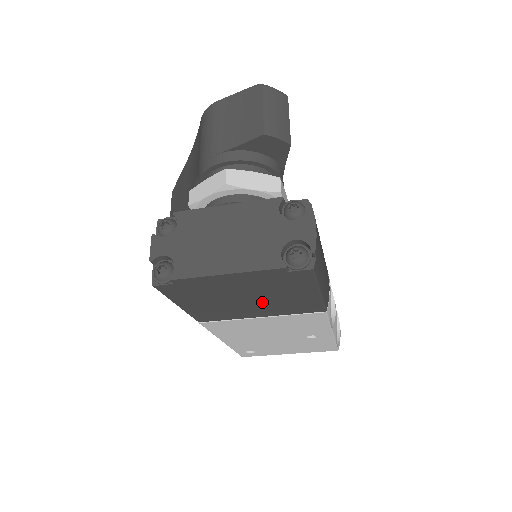
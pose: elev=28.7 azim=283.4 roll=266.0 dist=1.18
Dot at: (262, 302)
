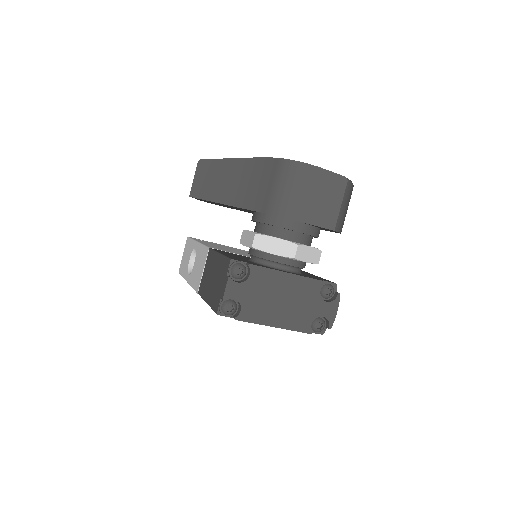
Dot at: occluded
